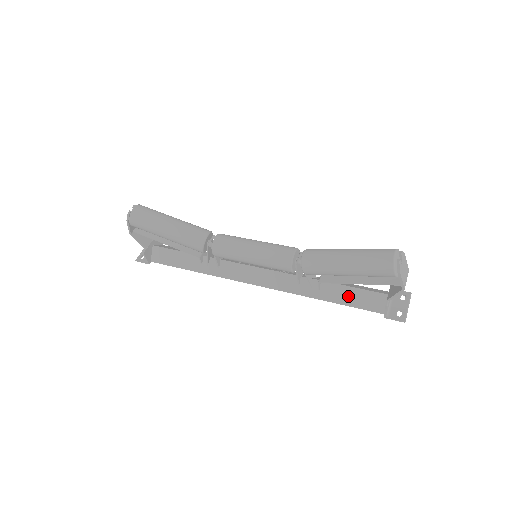
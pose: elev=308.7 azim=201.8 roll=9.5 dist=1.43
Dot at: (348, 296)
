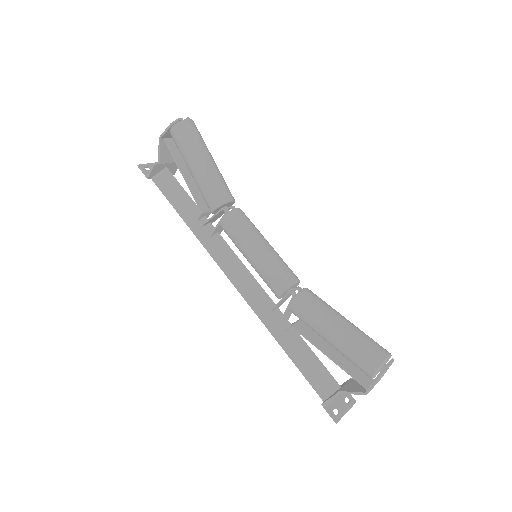
Dot at: (305, 359)
